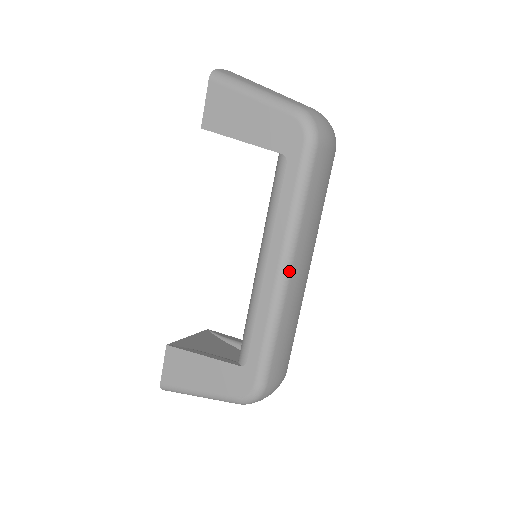
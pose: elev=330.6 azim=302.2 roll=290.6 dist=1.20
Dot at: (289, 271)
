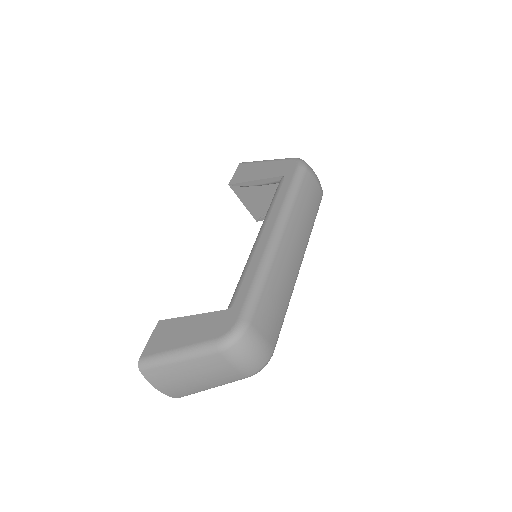
Dot at: (281, 234)
